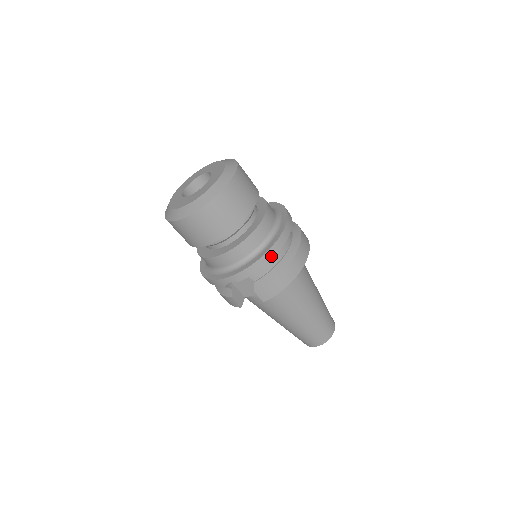
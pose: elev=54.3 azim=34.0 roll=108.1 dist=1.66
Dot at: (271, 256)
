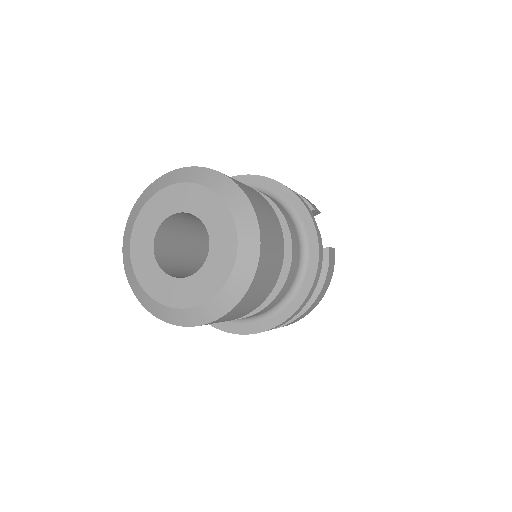
Dot at: occluded
